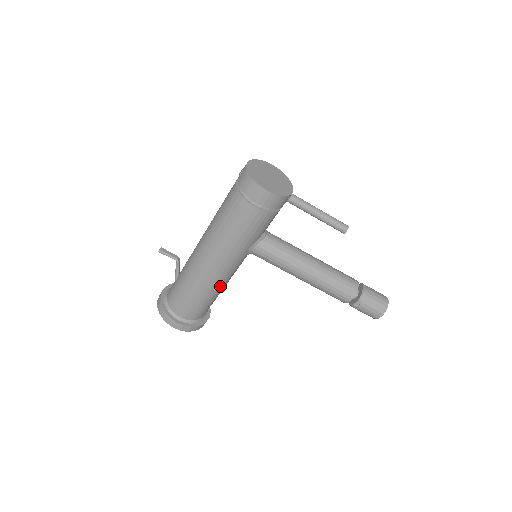
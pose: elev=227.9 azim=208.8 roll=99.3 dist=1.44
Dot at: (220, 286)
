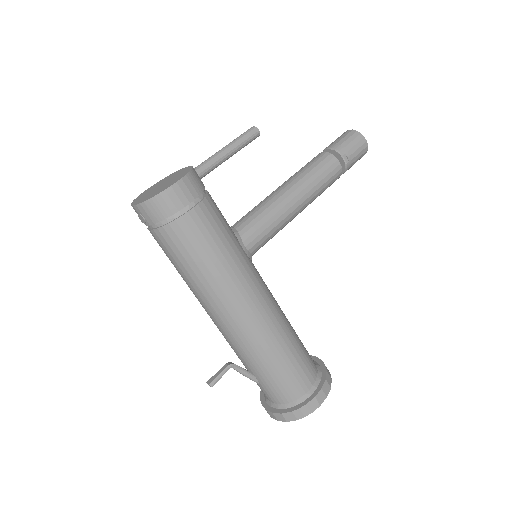
Dot at: (282, 315)
